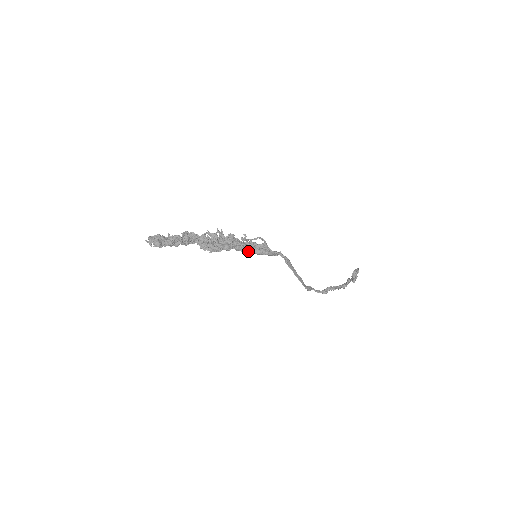
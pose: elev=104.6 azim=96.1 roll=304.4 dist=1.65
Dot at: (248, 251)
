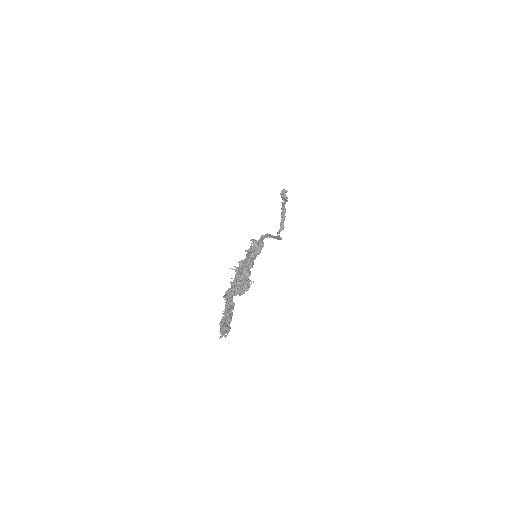
Dot at: (254, 259)
